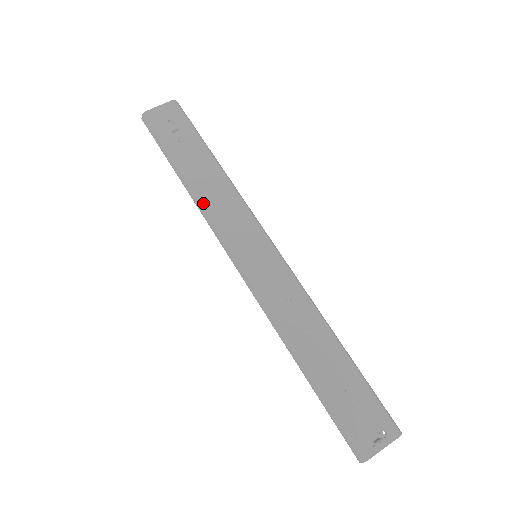
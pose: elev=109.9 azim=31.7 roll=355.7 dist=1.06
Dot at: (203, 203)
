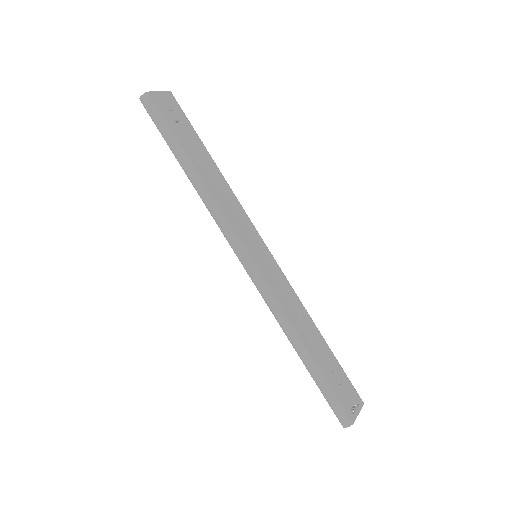
Dot at: (214, 199)
